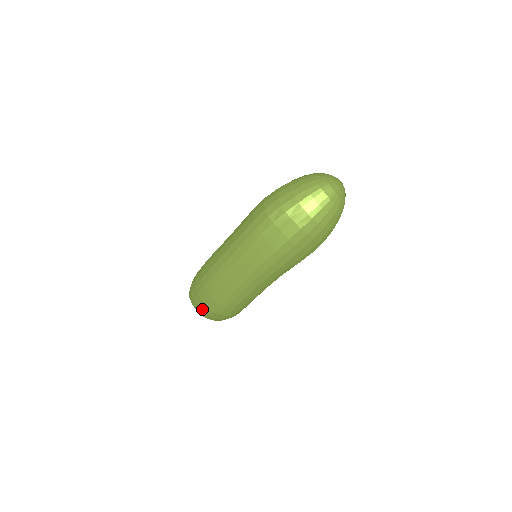
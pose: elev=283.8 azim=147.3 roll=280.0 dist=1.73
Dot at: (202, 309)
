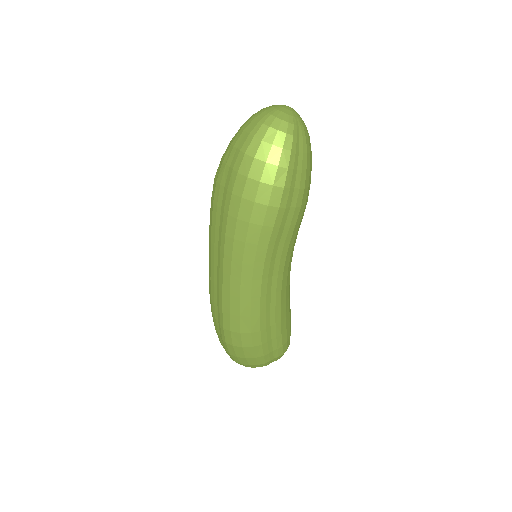
Dot at: (223, 346)
